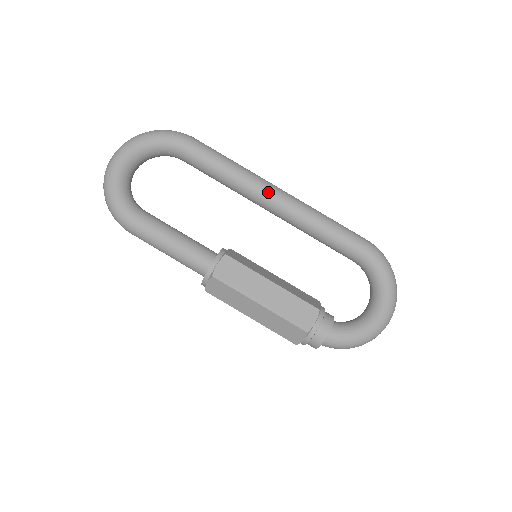
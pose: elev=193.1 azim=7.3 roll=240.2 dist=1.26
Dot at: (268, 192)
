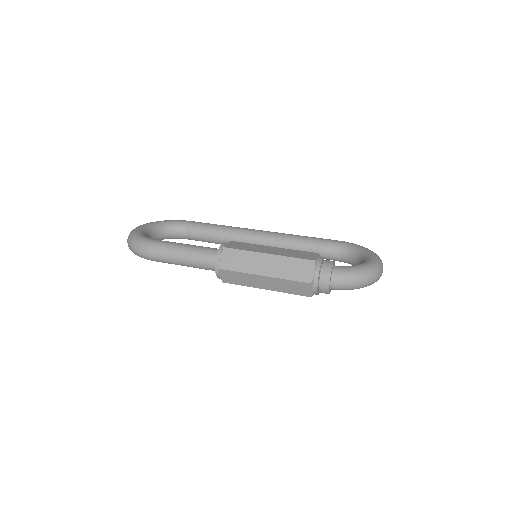
Dot at: (254, 230)
